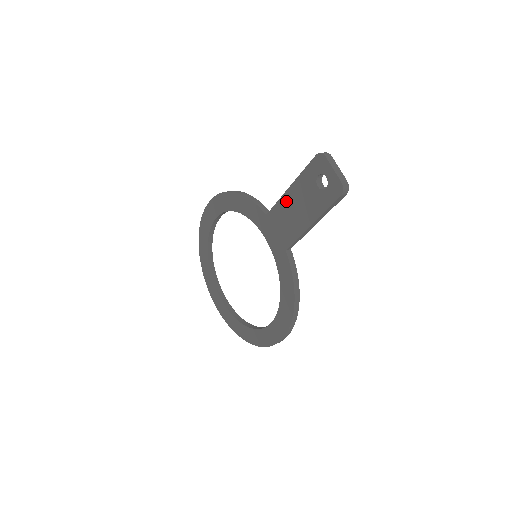
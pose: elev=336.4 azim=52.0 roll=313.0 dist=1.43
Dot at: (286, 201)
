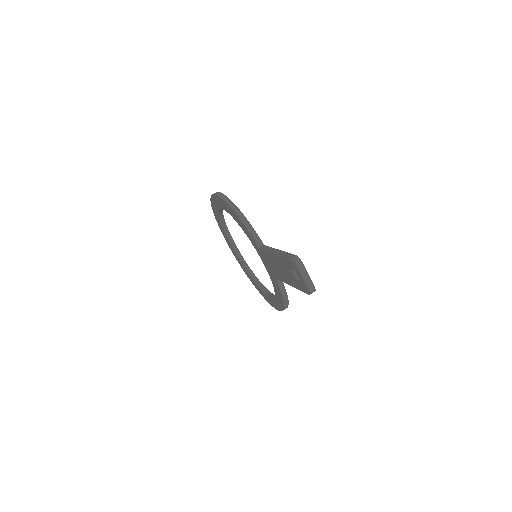
Dot at: (272, 257)
